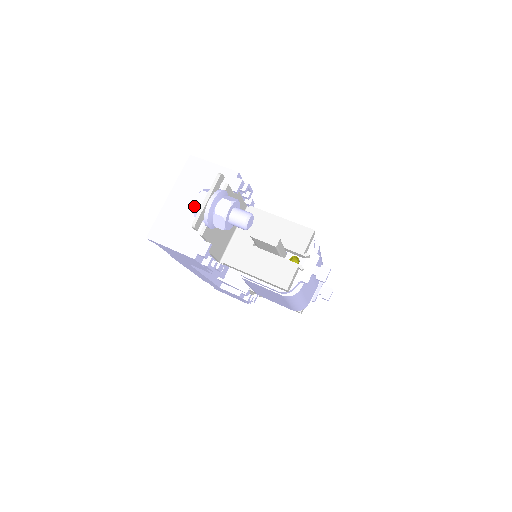
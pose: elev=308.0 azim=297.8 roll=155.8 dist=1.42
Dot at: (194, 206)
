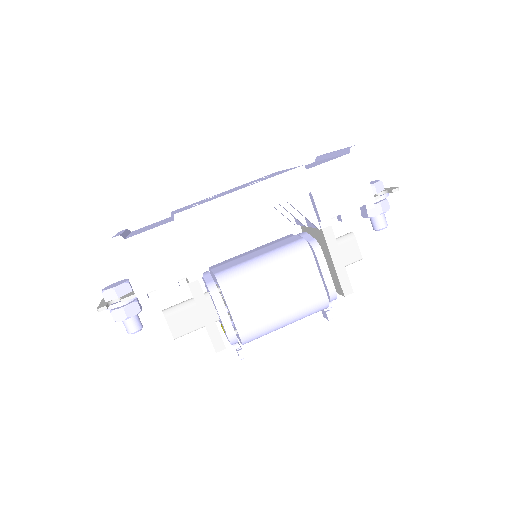
Dot at: occluded
